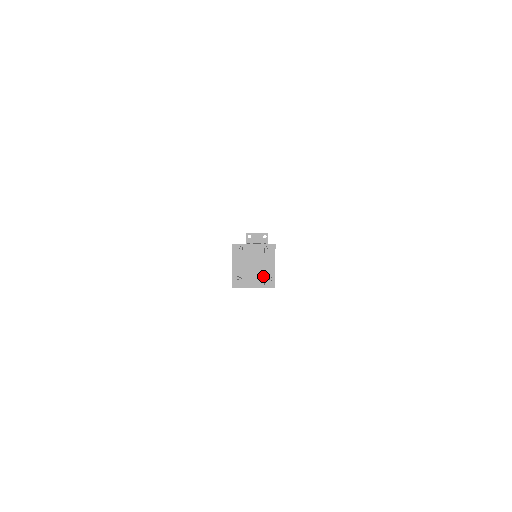
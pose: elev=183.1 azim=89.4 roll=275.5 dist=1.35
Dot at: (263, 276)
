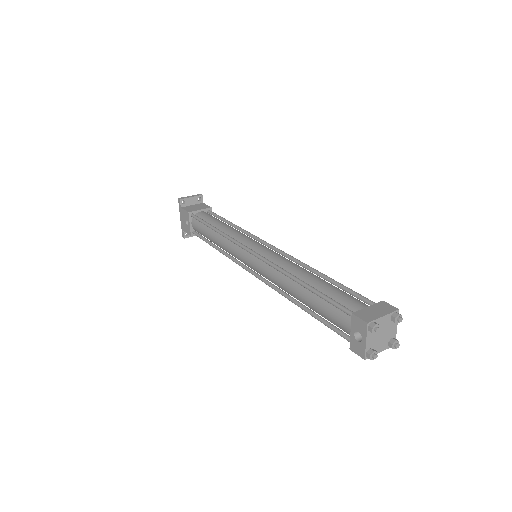
Dot at: (388, 340)
